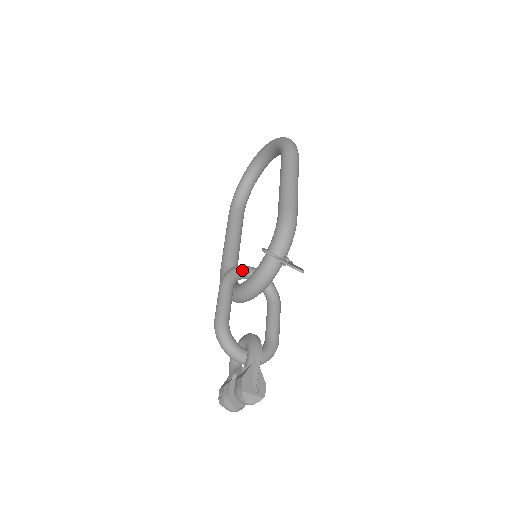
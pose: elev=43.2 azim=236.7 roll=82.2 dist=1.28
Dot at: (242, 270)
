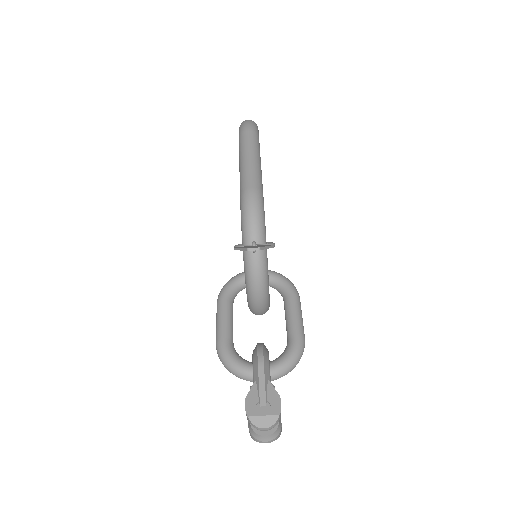
Dot at: (237, 278)
